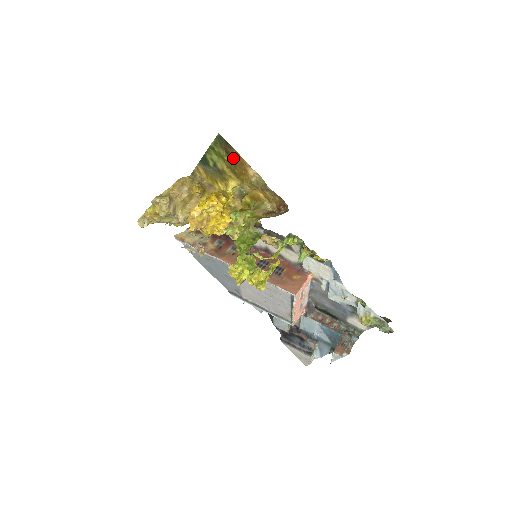
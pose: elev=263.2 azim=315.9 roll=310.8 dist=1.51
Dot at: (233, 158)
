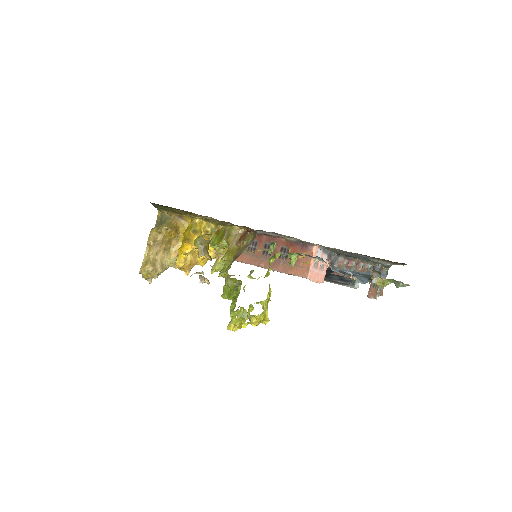
Dot at: (179, 210)
